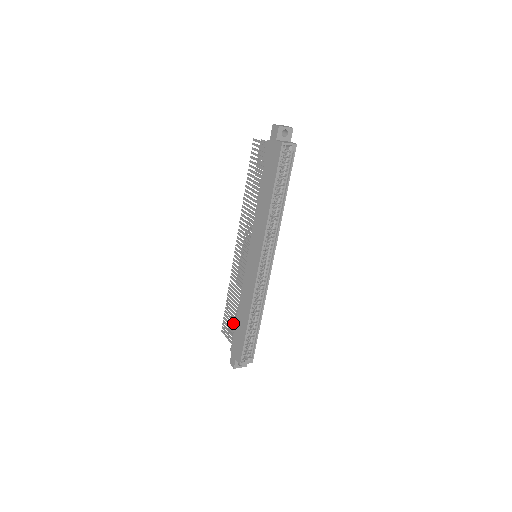
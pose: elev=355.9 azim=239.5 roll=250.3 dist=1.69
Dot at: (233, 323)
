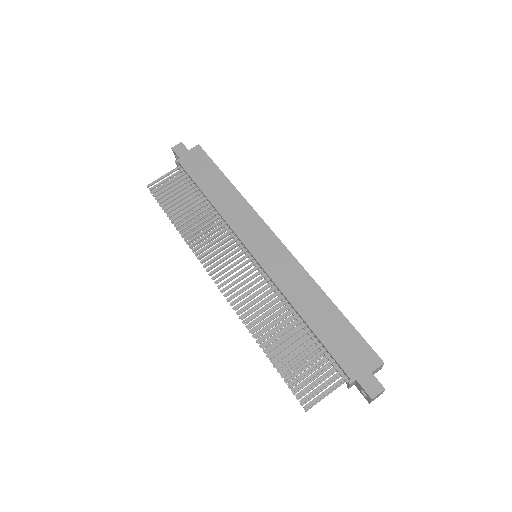
Dot at: (311, 358)
